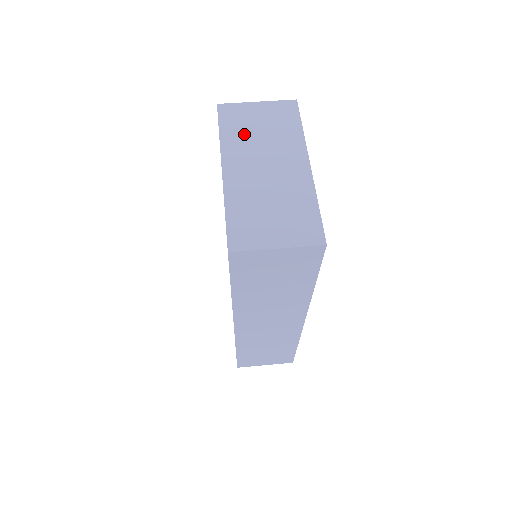
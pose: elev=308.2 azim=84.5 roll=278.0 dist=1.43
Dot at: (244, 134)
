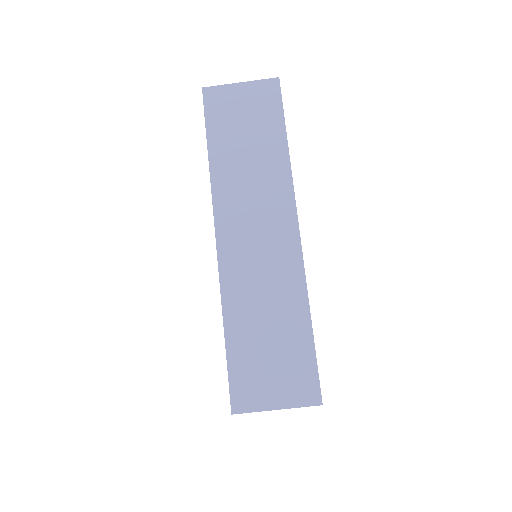
Dot at: occluded
